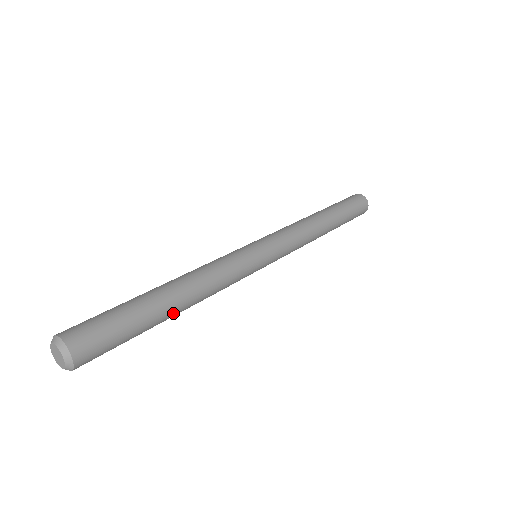
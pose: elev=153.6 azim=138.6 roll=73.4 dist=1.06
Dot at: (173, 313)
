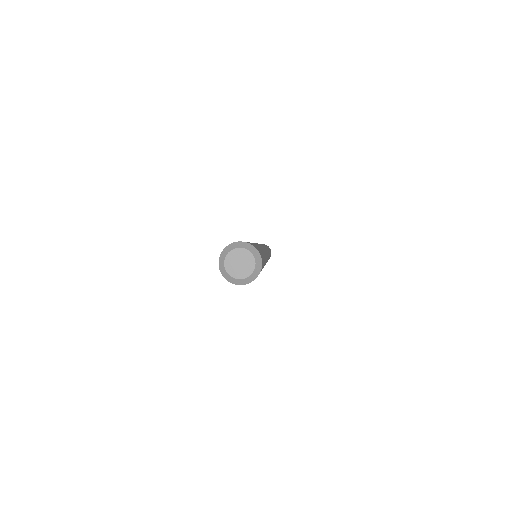
Dot at: (265, 262)
